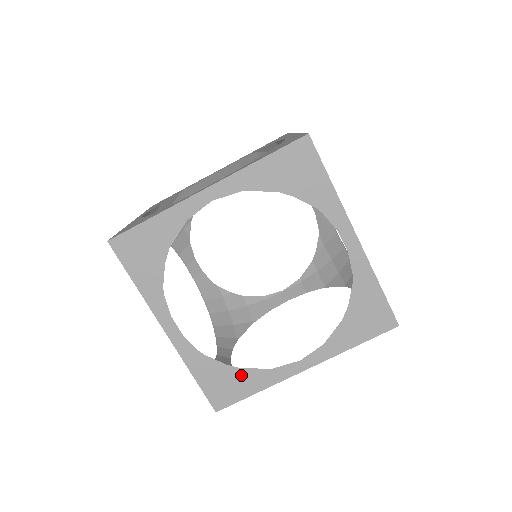
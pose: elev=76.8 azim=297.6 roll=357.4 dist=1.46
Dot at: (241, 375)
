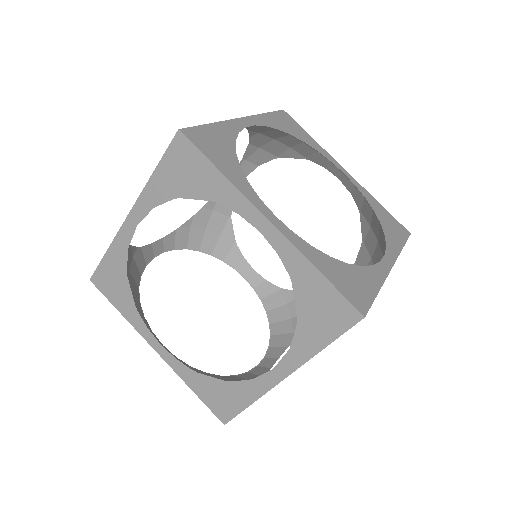
Dot at: occluded
